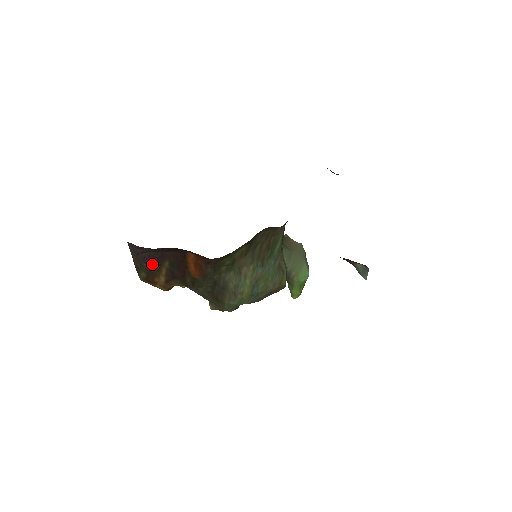
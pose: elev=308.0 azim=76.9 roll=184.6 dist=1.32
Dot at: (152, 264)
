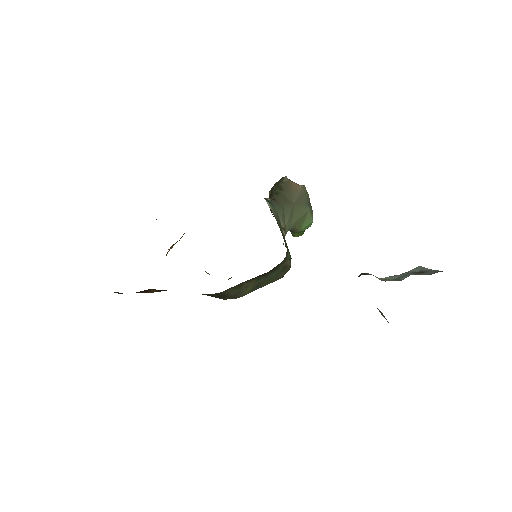
Dot at: occluded
